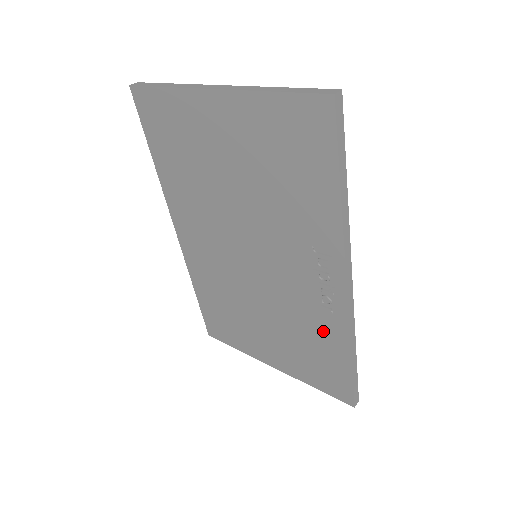
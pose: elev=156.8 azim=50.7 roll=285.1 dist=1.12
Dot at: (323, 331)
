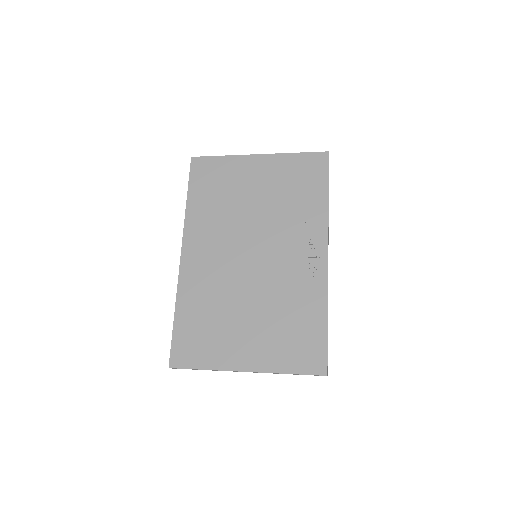
Dot at: (306, 300)
